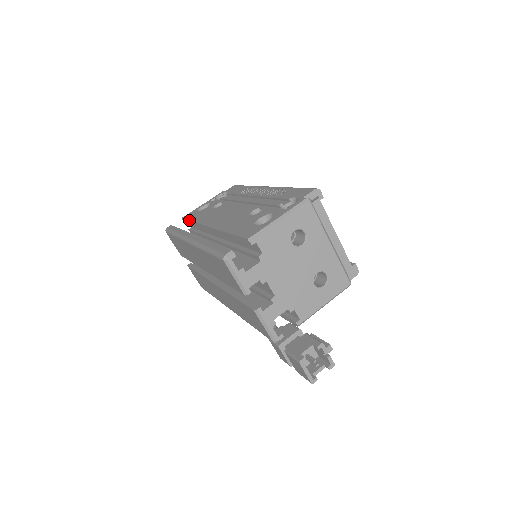
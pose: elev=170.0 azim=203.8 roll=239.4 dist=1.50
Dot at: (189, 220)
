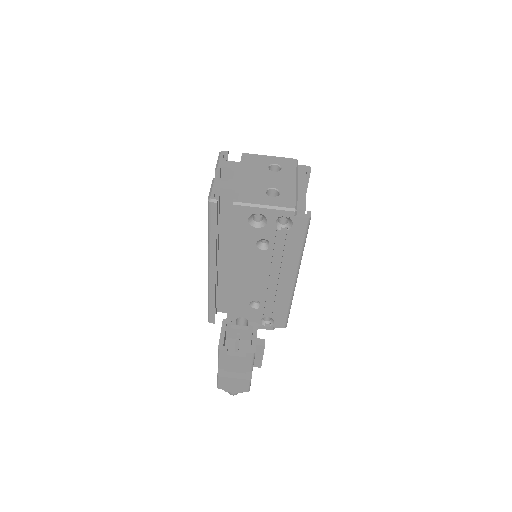
Dot at: occluded
